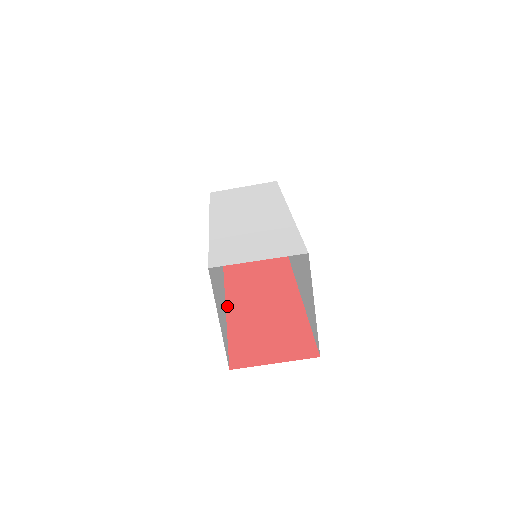
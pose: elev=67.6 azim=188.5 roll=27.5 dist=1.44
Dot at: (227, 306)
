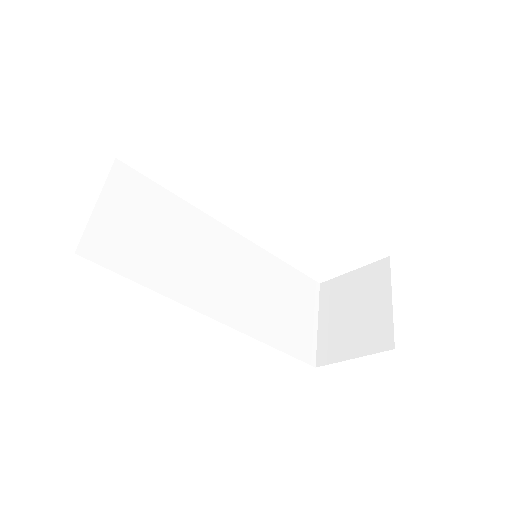
Dot at: (206, 314)
